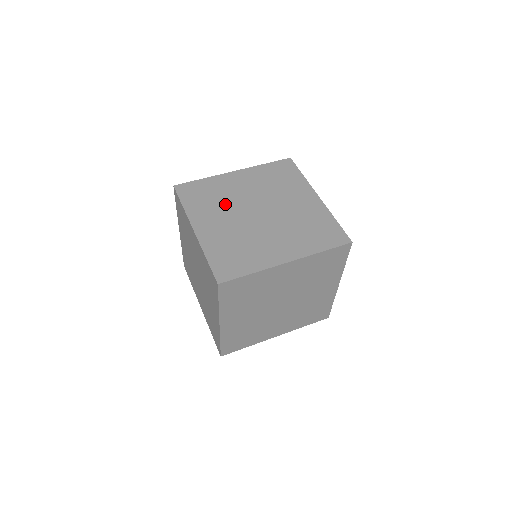
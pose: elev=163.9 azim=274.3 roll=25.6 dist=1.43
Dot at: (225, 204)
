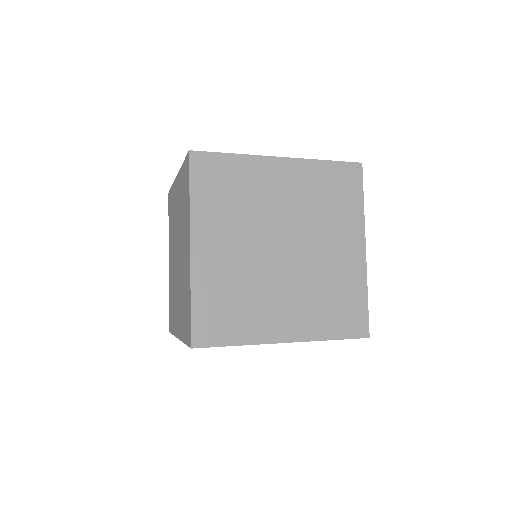
Dot at: occluded
